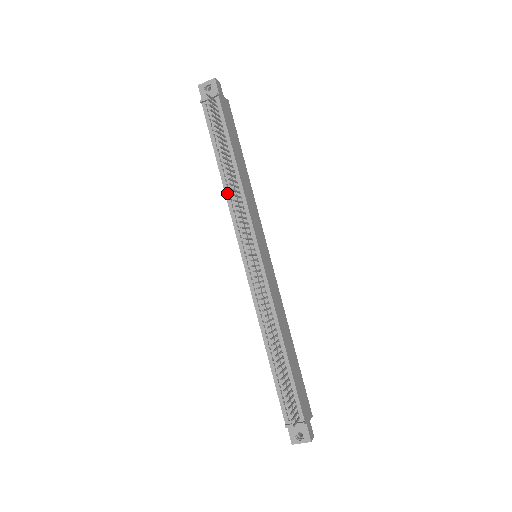
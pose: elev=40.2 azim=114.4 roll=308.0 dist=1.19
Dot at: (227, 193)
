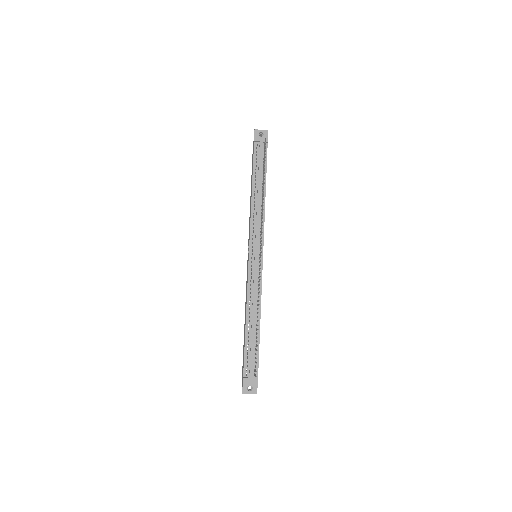
Dot at: (253, 207)
